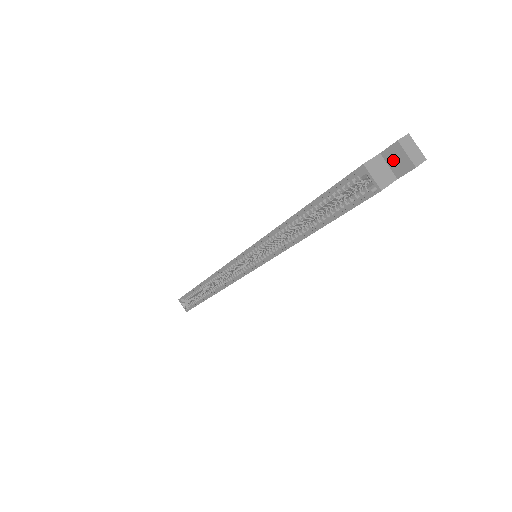
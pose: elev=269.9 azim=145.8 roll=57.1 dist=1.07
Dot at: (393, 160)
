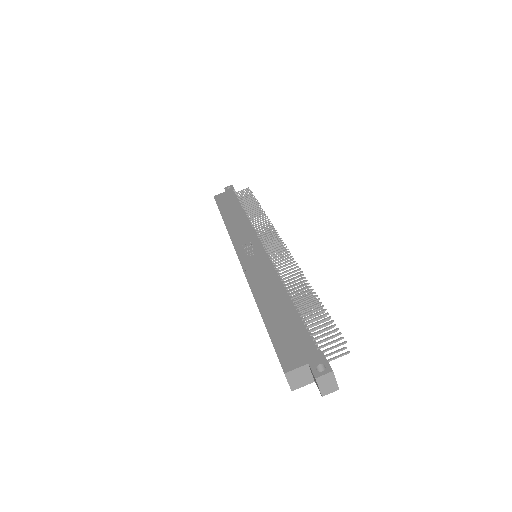
Dot at: (313, 376)
